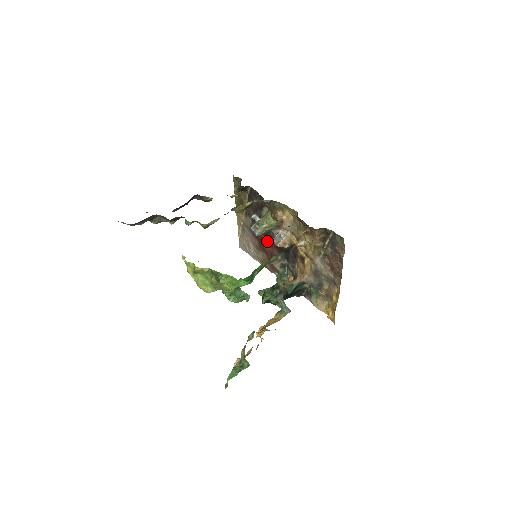
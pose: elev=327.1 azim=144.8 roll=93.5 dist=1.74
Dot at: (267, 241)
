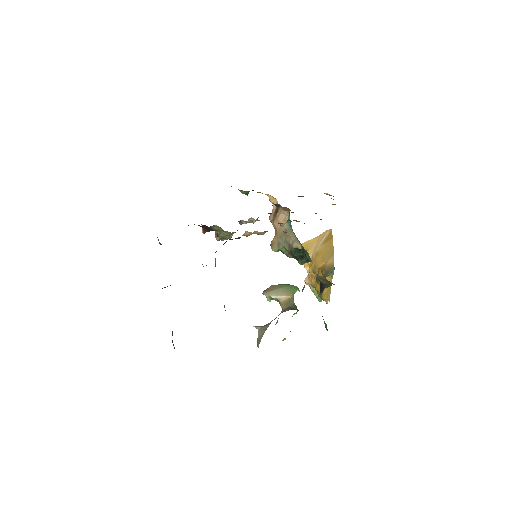
Dot at: occluded
